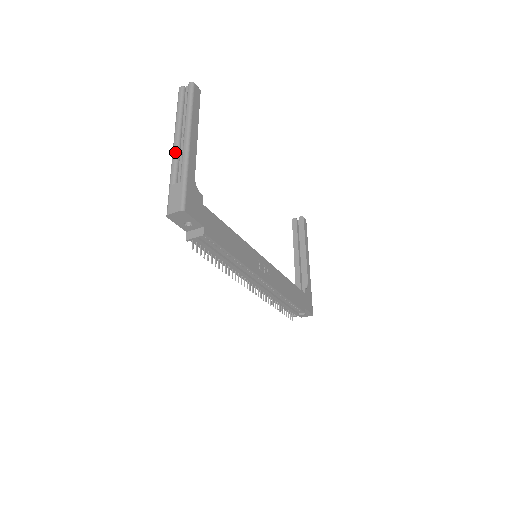
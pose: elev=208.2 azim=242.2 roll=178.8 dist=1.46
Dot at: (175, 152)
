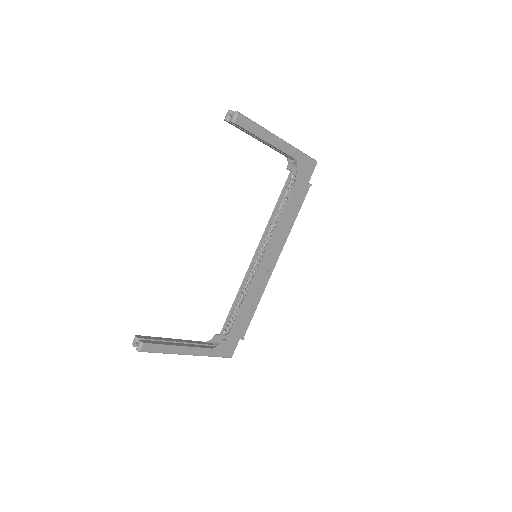
Dot at: occluded
